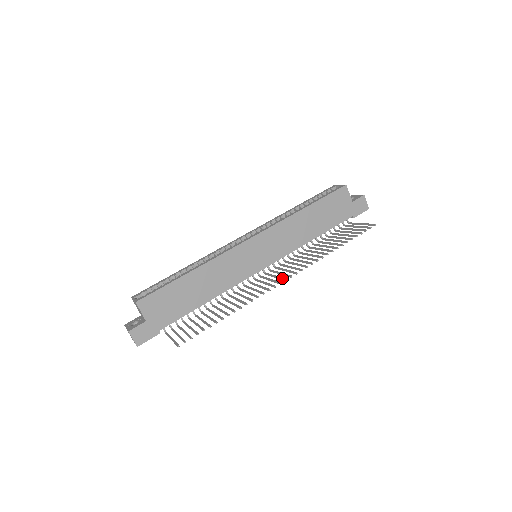
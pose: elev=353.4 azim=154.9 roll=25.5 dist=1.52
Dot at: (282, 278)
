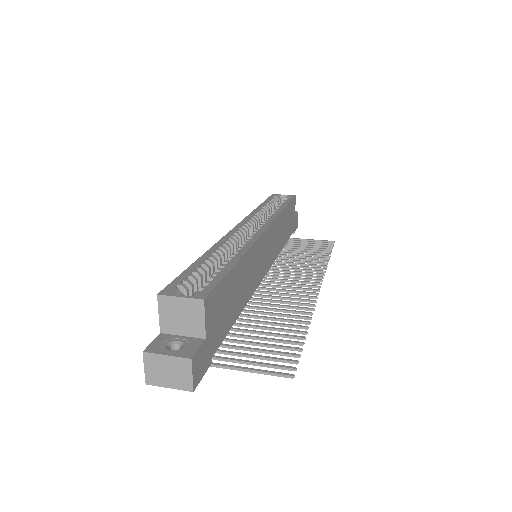
Dot at: (311, 285)
